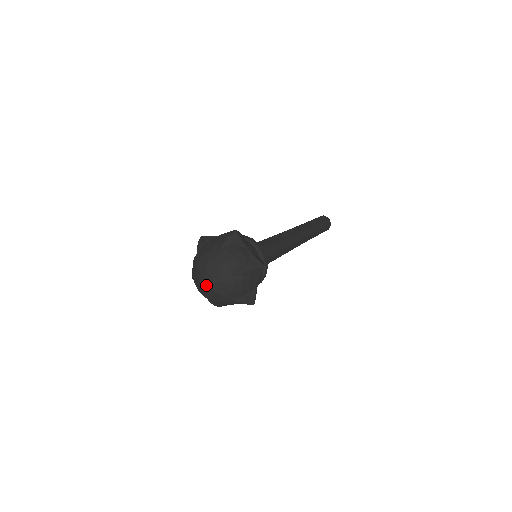
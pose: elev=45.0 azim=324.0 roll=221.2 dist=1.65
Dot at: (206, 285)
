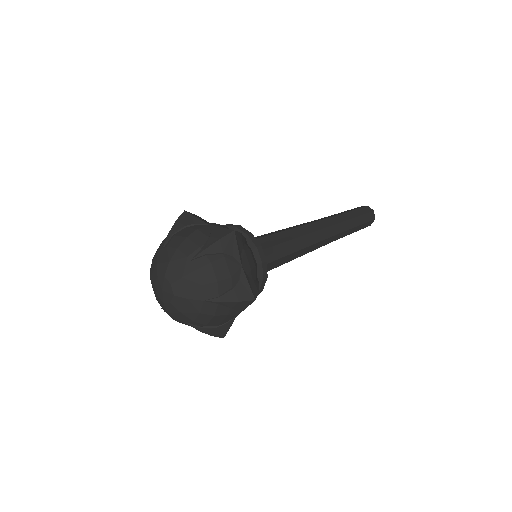
Dot at: (166, 297)
